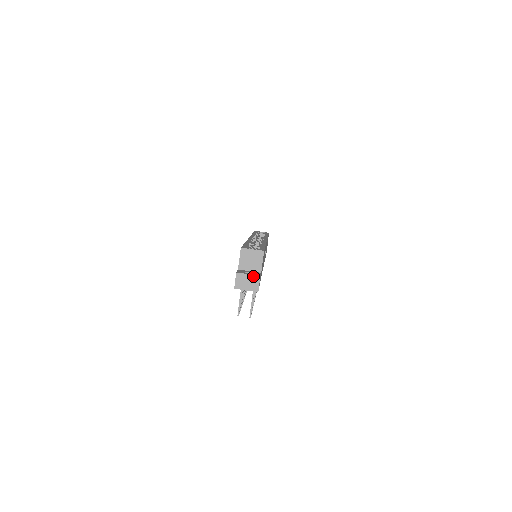
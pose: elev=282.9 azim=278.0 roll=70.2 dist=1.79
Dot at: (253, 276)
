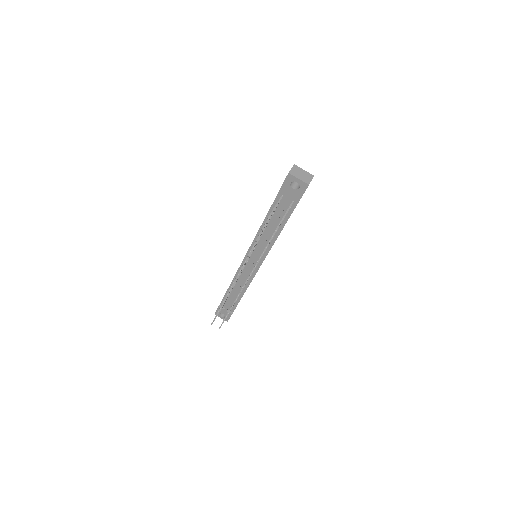
Dot at: (308, 173)
